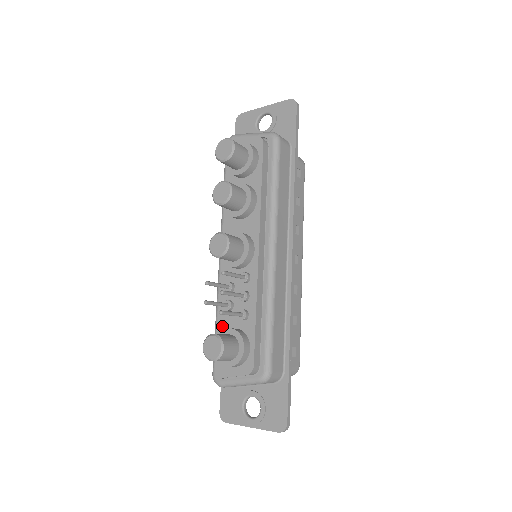
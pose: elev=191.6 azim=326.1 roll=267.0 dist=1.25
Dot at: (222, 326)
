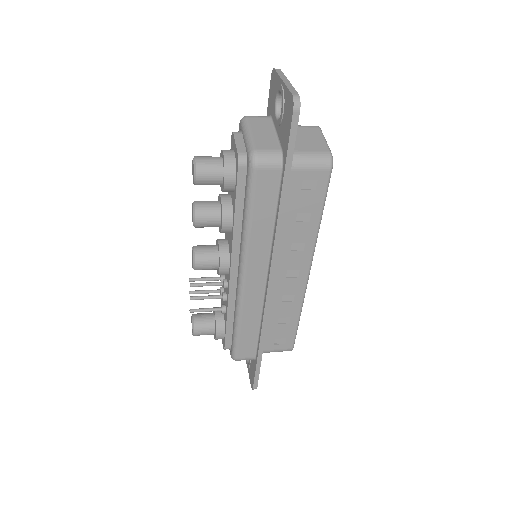
Dot at: occluded
